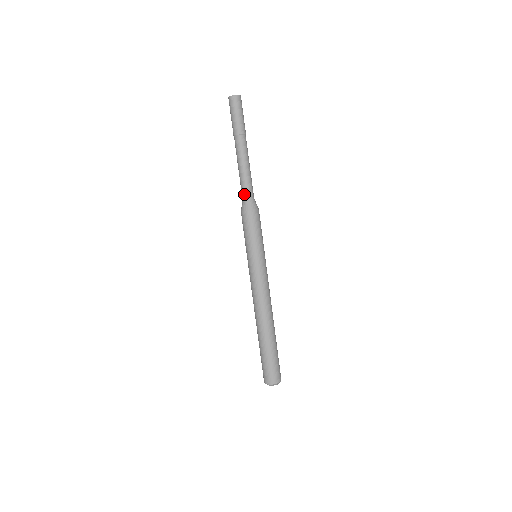
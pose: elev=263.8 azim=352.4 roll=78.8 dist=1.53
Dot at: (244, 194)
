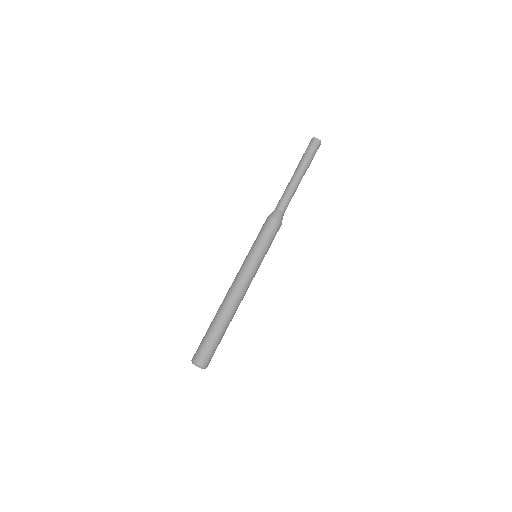
Dot at: (279, 206)
